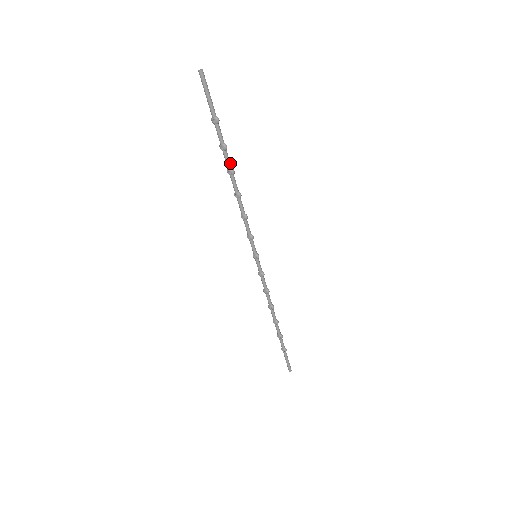
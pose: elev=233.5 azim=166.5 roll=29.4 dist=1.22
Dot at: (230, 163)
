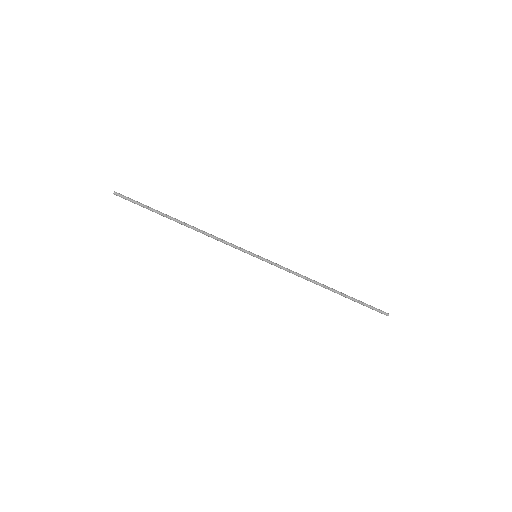
Dot at: (177, 220)
